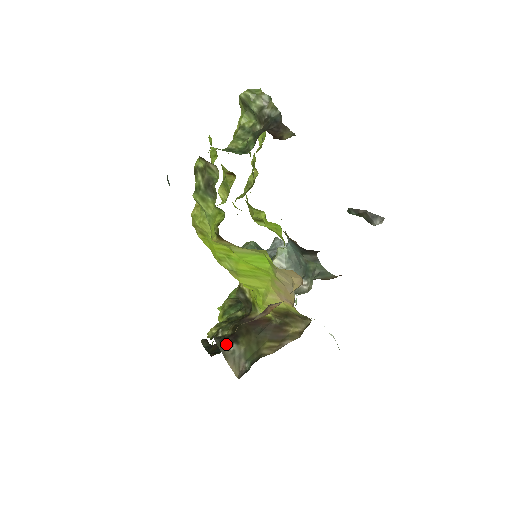
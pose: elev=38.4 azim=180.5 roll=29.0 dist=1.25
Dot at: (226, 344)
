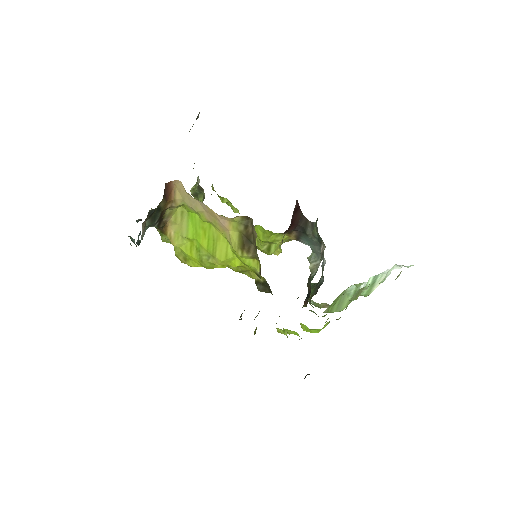
Dot at: occluded
